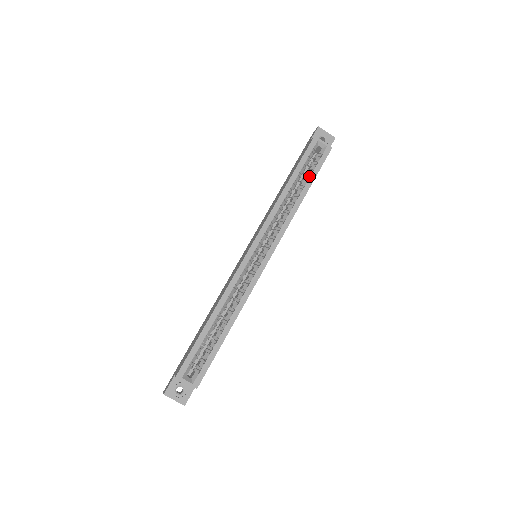
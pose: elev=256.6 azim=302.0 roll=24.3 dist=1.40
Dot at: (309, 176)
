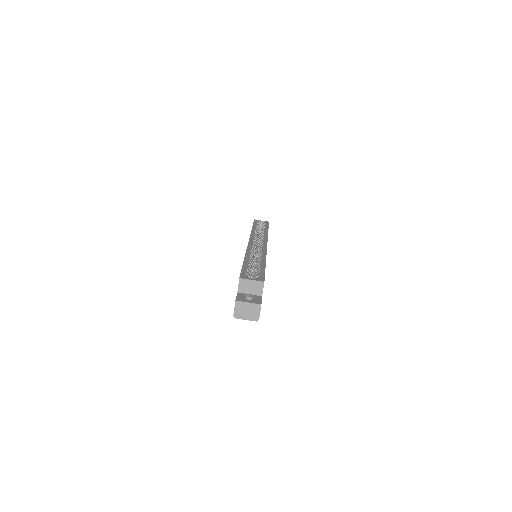
Dot at: (264, 227)
